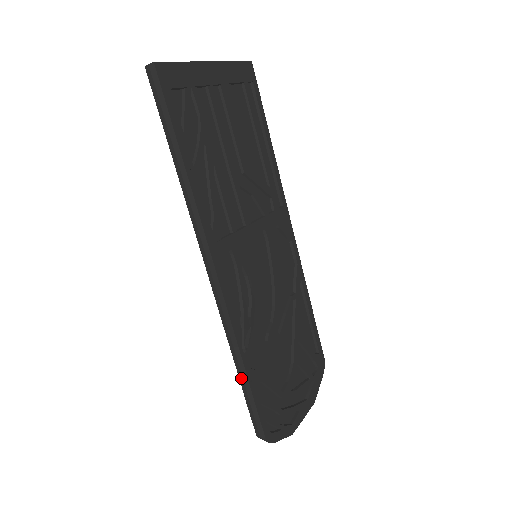
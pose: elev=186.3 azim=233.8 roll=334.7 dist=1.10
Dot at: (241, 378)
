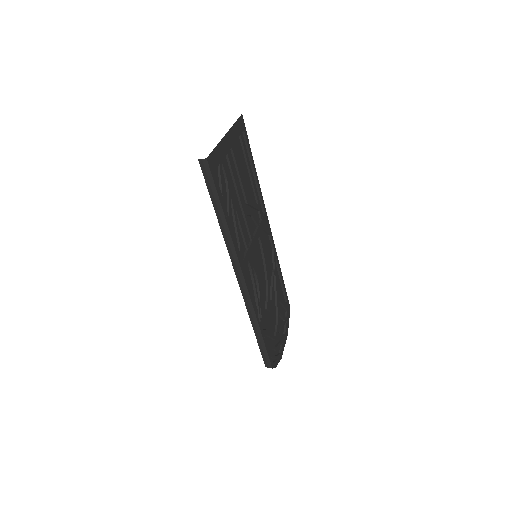
Dot at: (258, 337)
